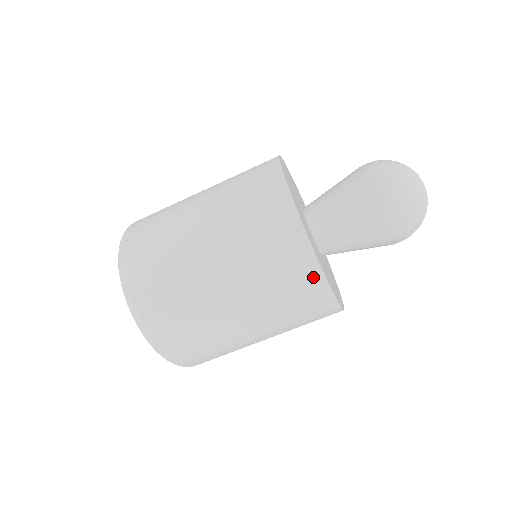
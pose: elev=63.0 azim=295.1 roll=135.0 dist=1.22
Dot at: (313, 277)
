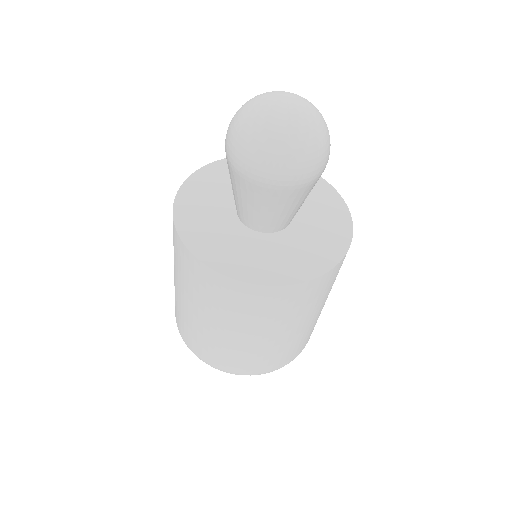
Dot at: (337, 269)
